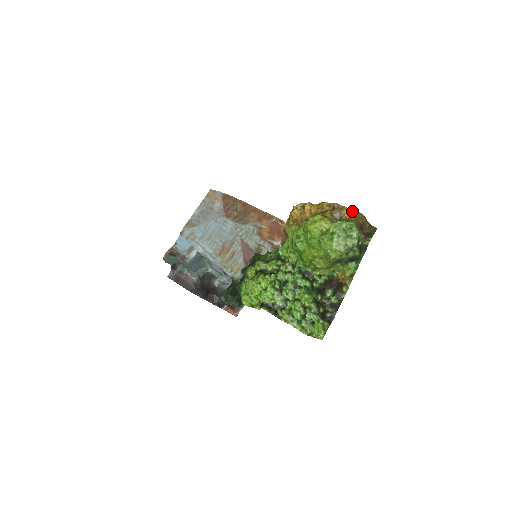
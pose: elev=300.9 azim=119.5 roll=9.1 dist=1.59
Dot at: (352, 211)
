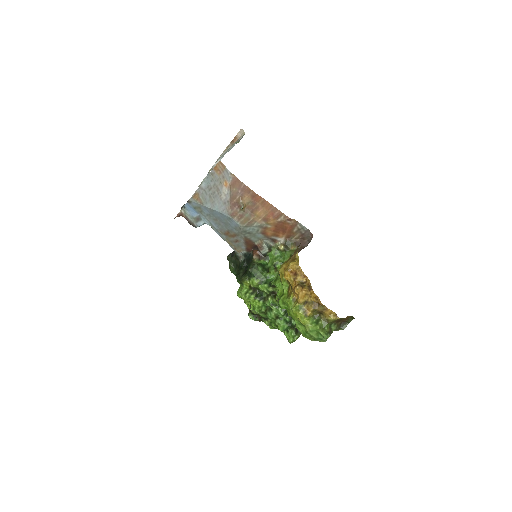
Dot at: (334, 313)
